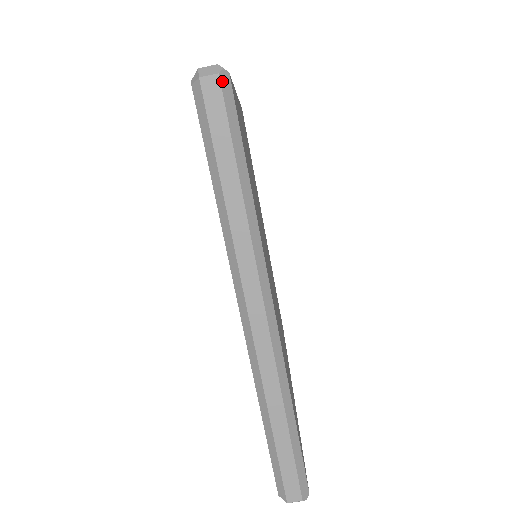
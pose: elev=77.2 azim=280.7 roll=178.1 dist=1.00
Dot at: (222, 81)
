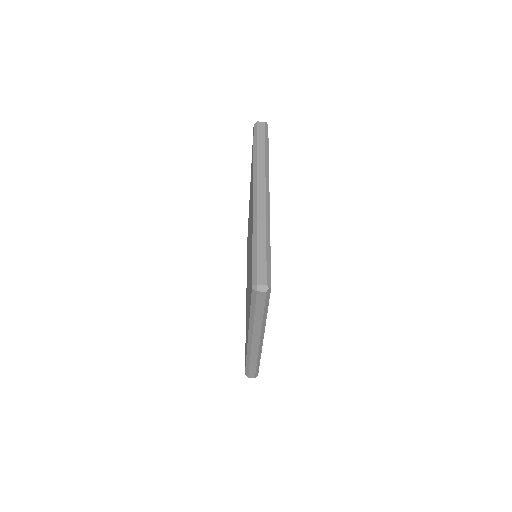
Dot at: (267, 293)
